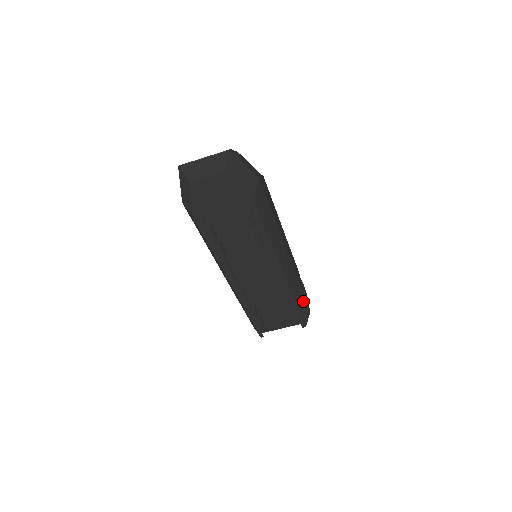
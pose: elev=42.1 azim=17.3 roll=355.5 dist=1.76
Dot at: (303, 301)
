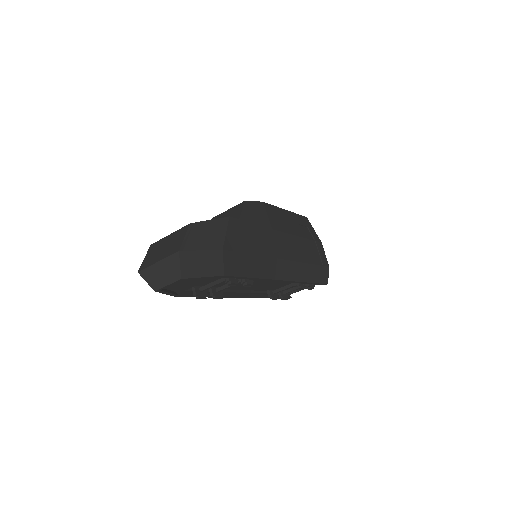
Dot at: (317, 270)
